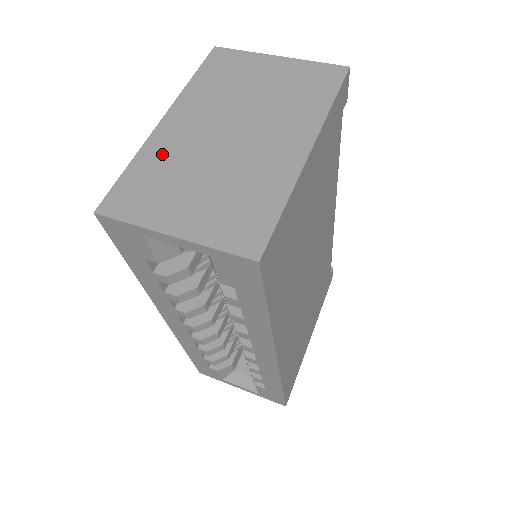
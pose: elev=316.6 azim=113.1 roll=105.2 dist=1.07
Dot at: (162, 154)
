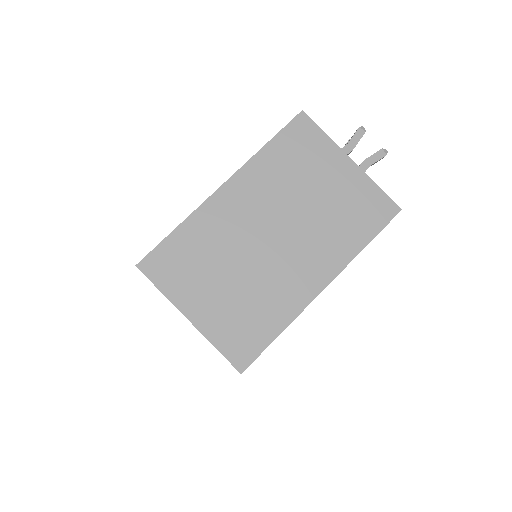
Dot at: (208, 229)
